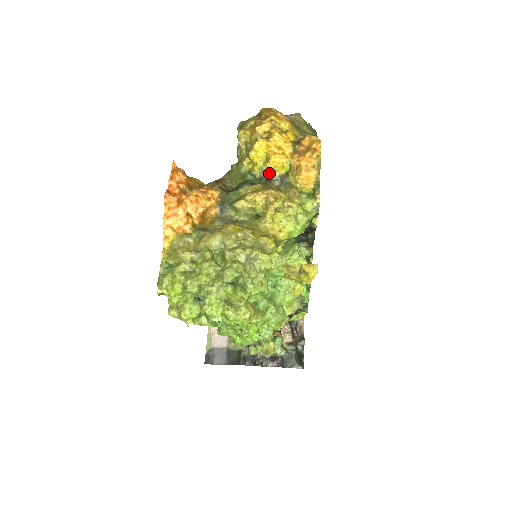
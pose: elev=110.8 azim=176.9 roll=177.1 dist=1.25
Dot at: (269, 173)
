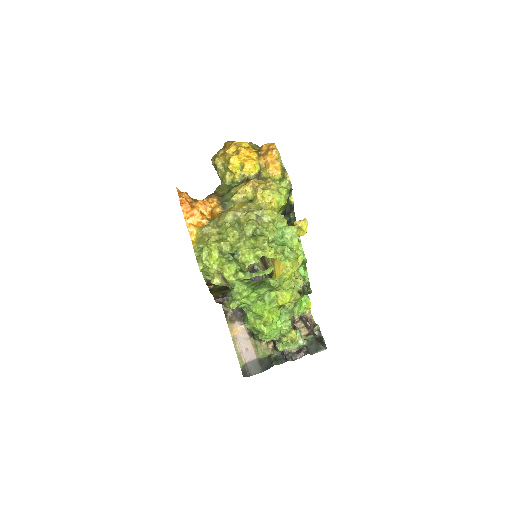
Dot at: (247, 176)
